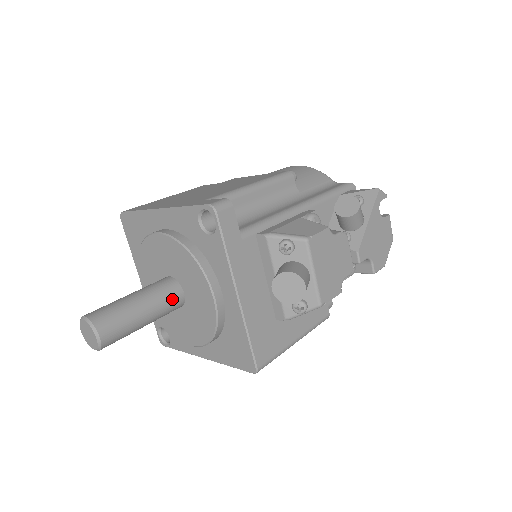
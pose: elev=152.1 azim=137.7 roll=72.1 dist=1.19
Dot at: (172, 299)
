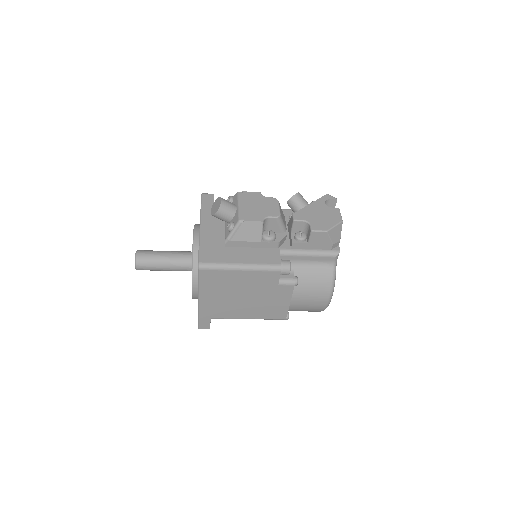
Dot at: (184, 255)
